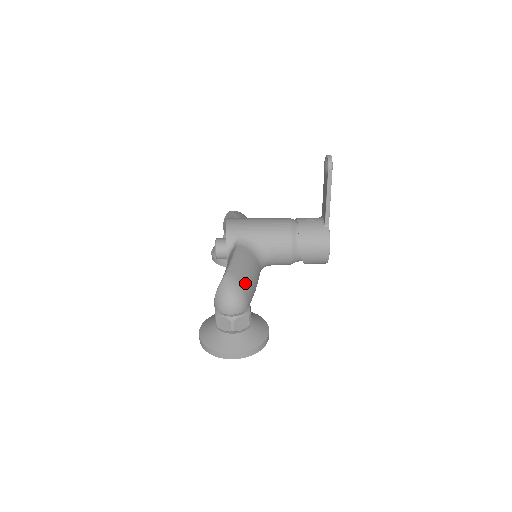
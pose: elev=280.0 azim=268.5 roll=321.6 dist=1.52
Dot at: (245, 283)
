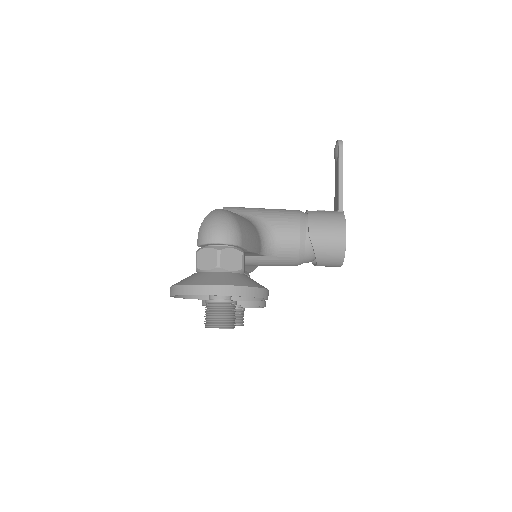
Dot at: (240, 221)
